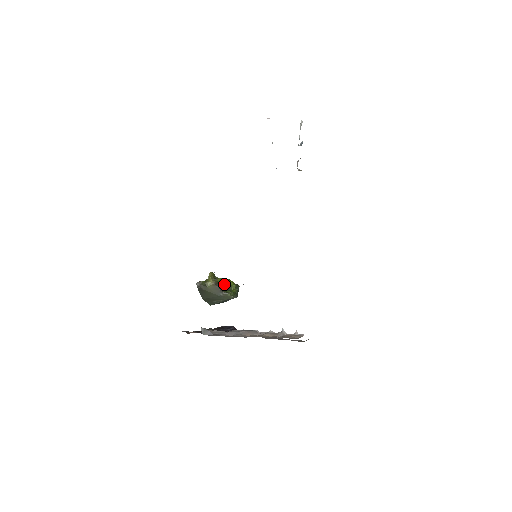
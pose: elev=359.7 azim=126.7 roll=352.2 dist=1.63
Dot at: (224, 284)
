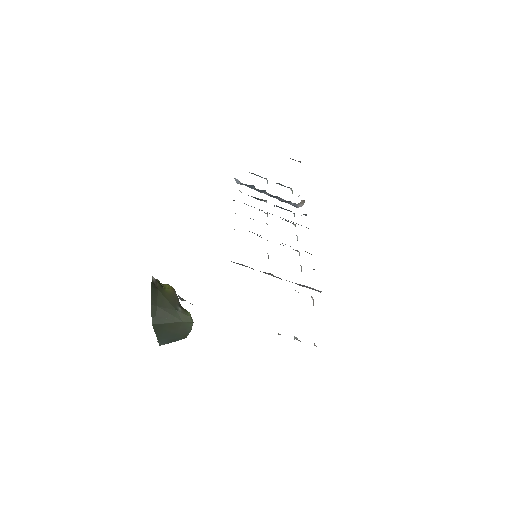
Dot at: occluded
